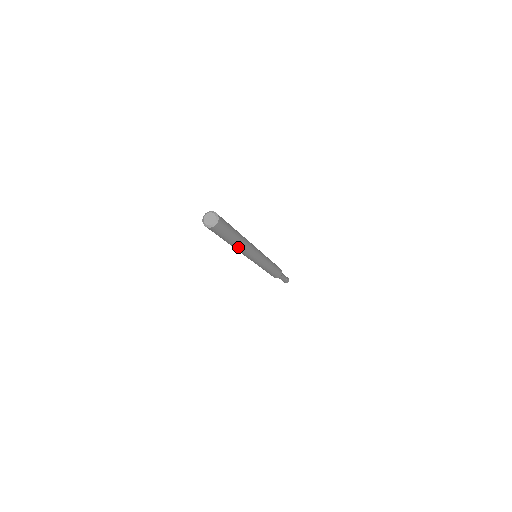
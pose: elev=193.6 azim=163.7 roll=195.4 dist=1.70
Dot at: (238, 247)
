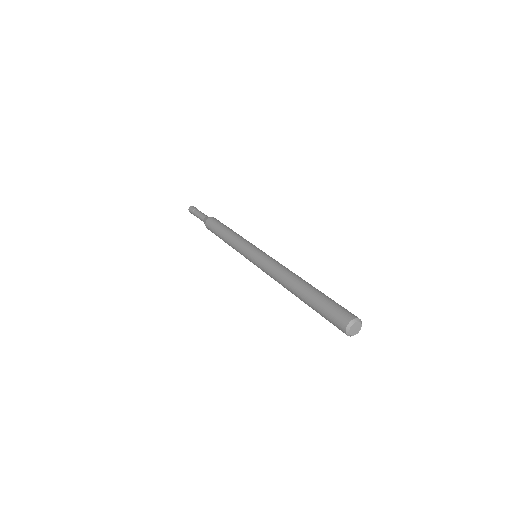
Dot at: (293, 293)
